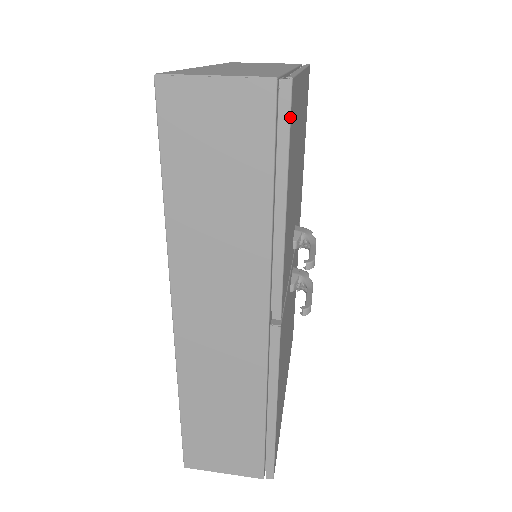
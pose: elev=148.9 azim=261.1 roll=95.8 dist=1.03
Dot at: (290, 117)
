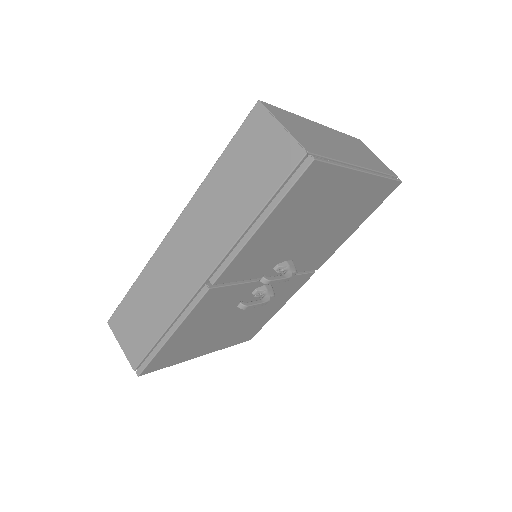
Dot at: (298, 178)
